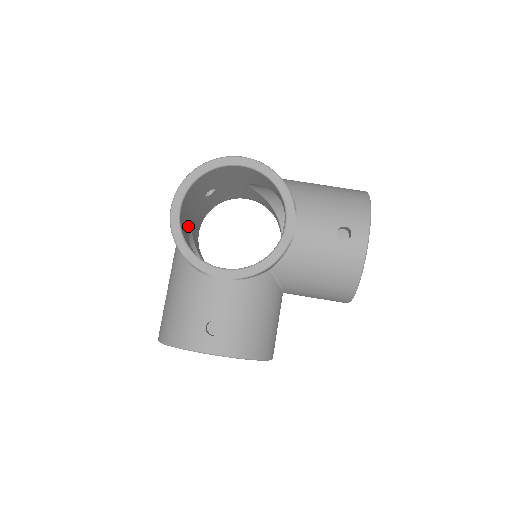
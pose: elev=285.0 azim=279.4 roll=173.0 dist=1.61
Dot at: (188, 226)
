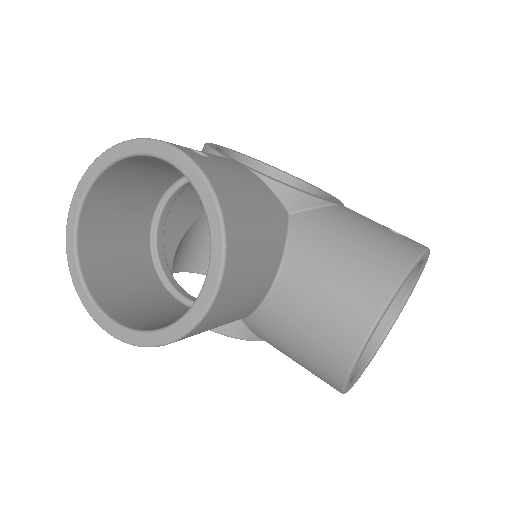
Dot at: occluded
